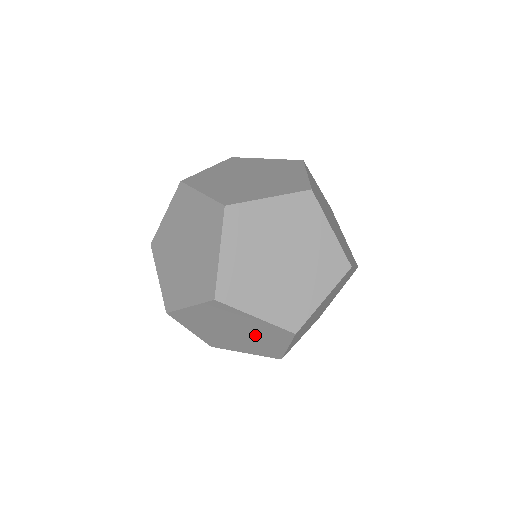
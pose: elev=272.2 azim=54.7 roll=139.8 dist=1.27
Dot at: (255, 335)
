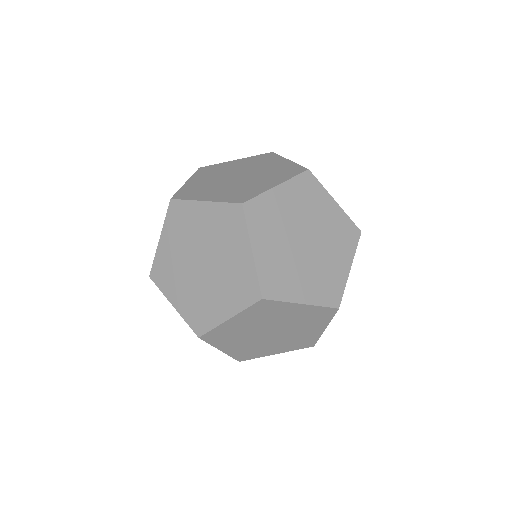
Dot at: (218, 249)
